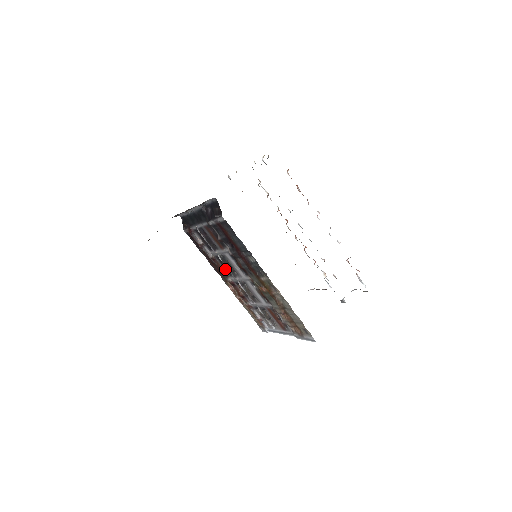
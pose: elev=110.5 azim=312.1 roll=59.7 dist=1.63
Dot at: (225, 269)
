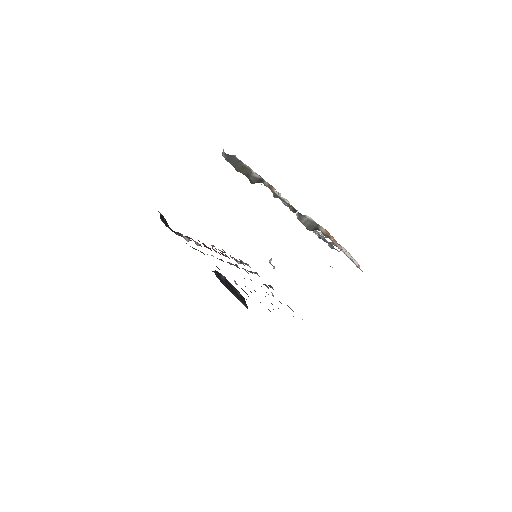
Dot at: occluded
